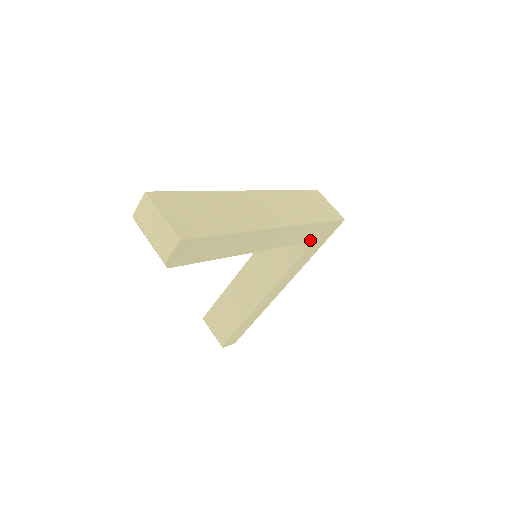
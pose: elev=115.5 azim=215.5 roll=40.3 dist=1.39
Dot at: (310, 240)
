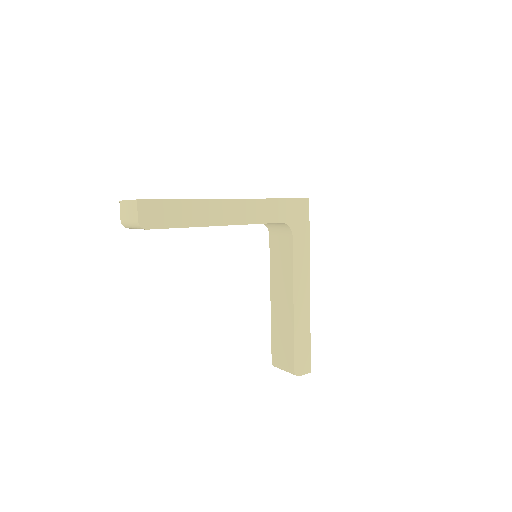
Dot at: (286, 220)
